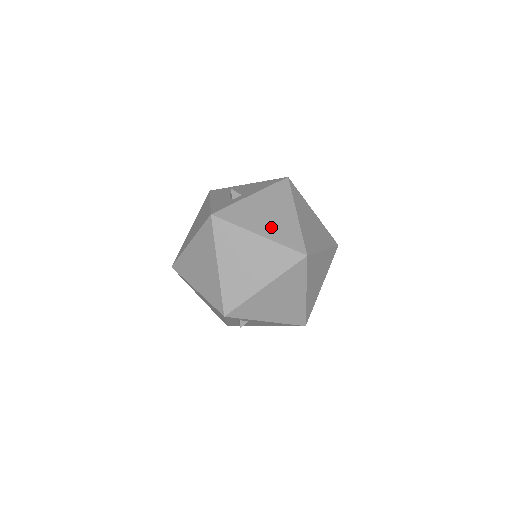
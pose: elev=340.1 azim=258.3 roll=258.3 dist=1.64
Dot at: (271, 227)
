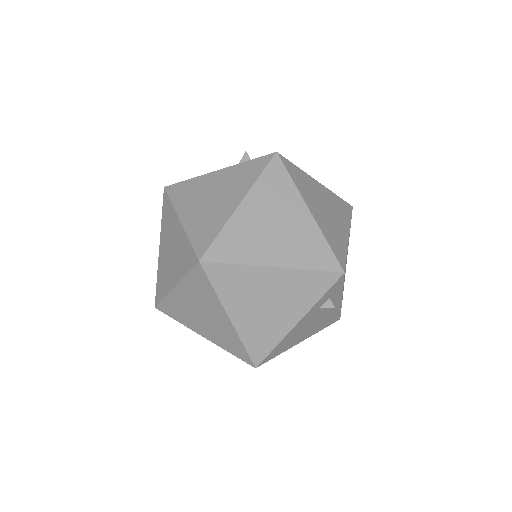
Dot at: occluded
